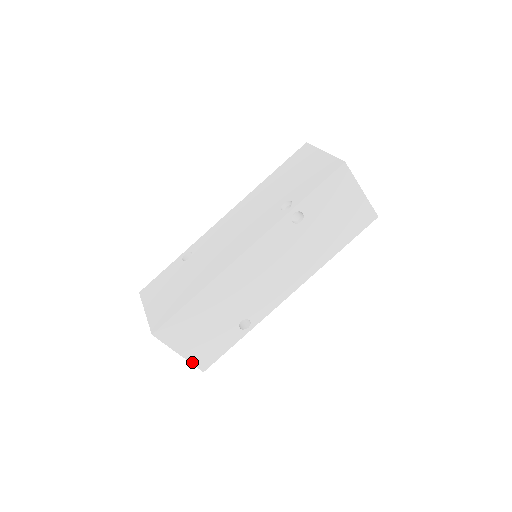
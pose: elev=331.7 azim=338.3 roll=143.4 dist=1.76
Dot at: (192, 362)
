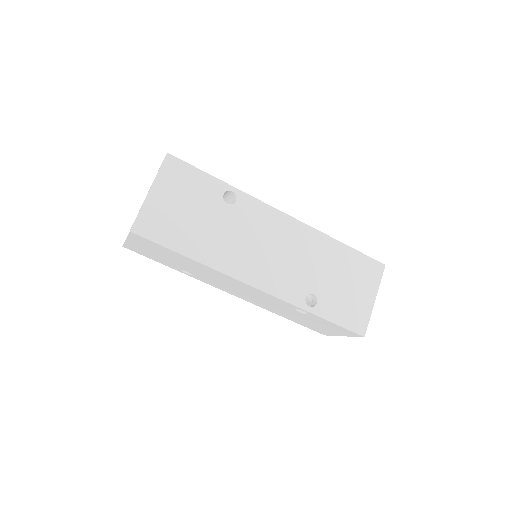
Dot at: (126, 243)
